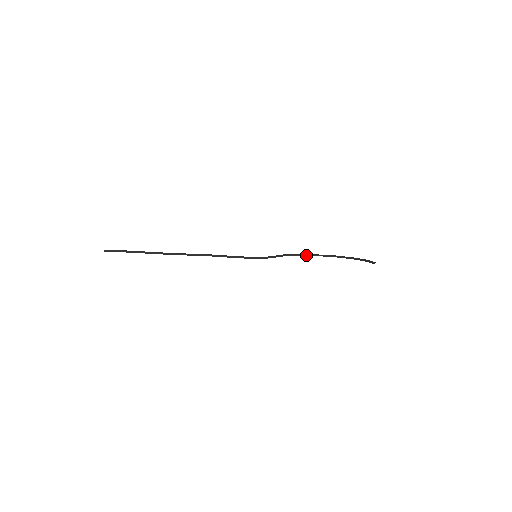
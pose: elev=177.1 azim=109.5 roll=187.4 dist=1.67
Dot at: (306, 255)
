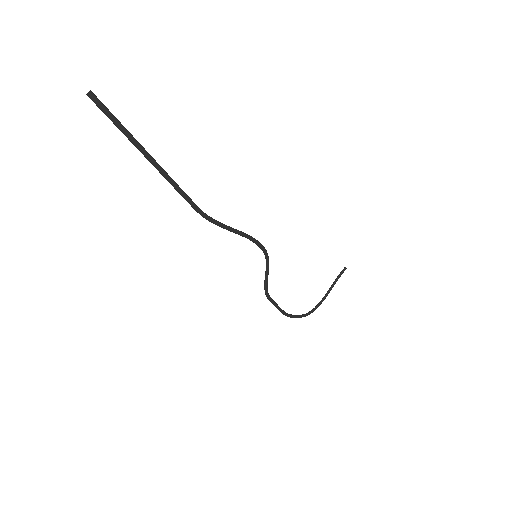
Dot at: (277, 305)
